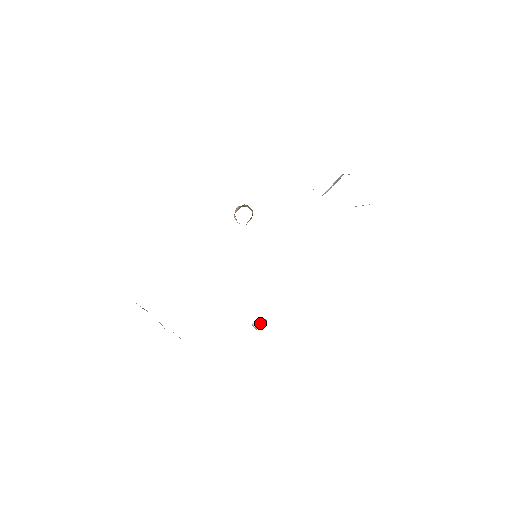
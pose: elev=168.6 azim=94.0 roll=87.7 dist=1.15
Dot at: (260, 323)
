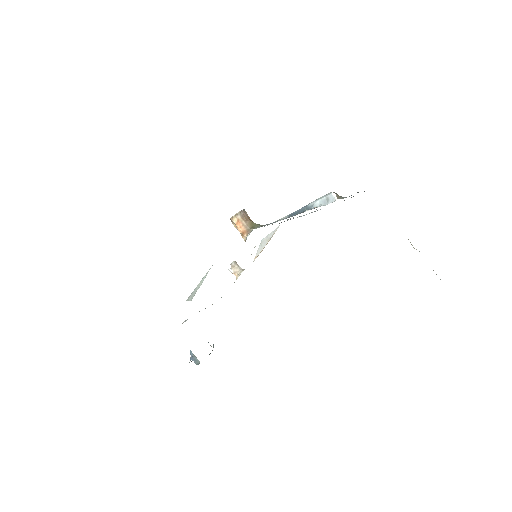
Dot at: (236, 270)
